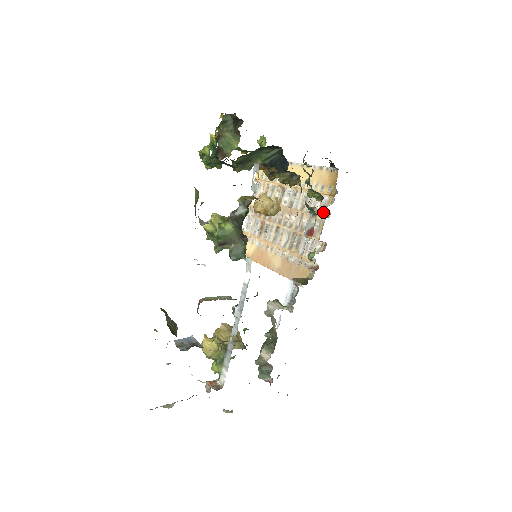
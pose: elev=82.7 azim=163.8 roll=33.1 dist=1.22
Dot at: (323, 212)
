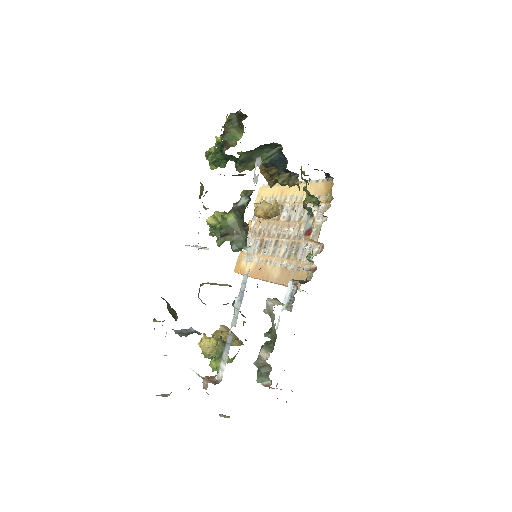
Dot at: (320, 218)
